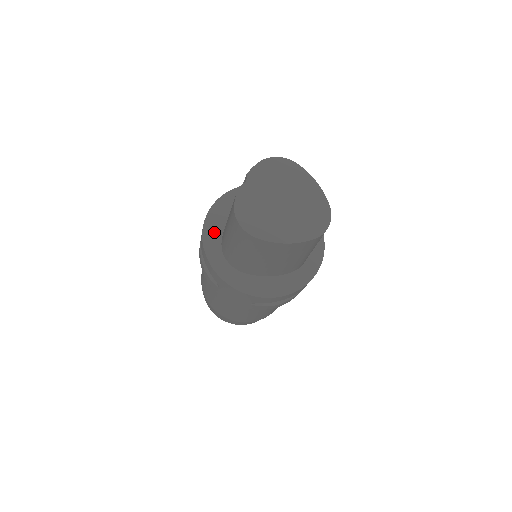
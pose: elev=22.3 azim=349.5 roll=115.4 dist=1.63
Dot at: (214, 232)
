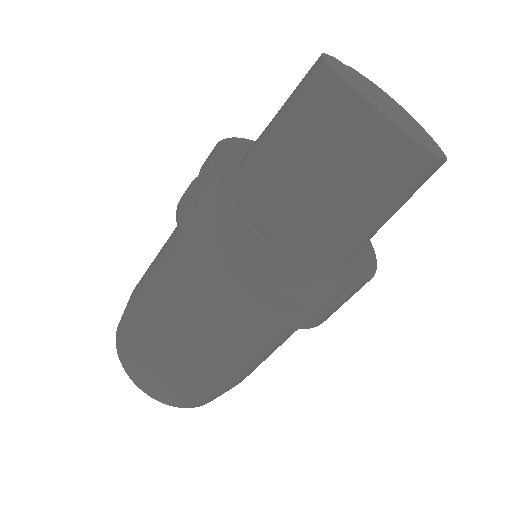
Dot at: (240, 150)
